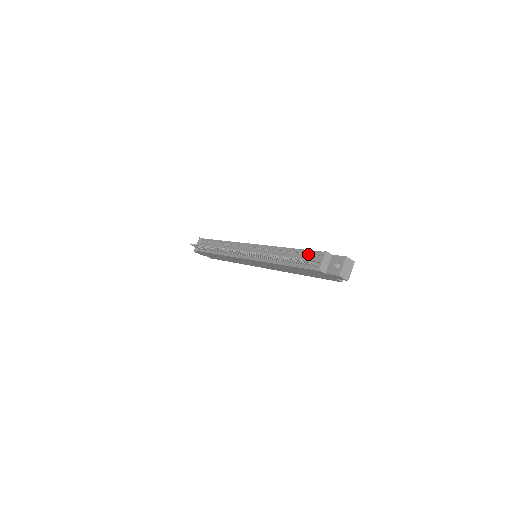
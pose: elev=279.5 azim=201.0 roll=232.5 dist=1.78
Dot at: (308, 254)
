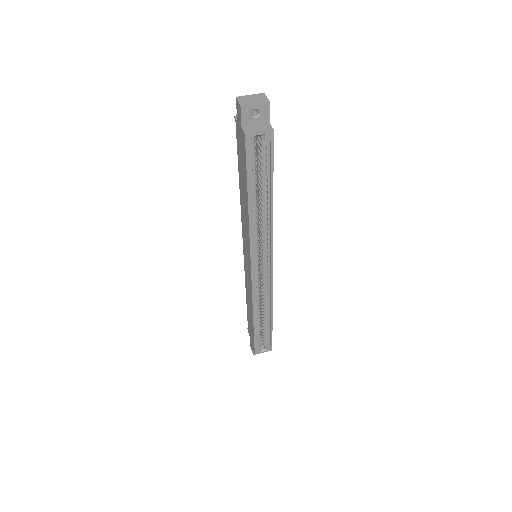
Dot at: occluded
